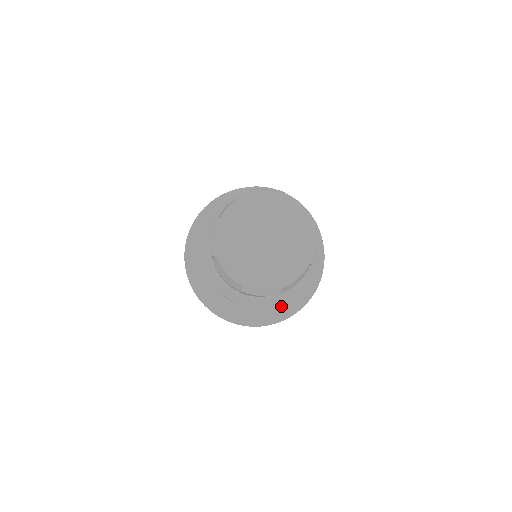
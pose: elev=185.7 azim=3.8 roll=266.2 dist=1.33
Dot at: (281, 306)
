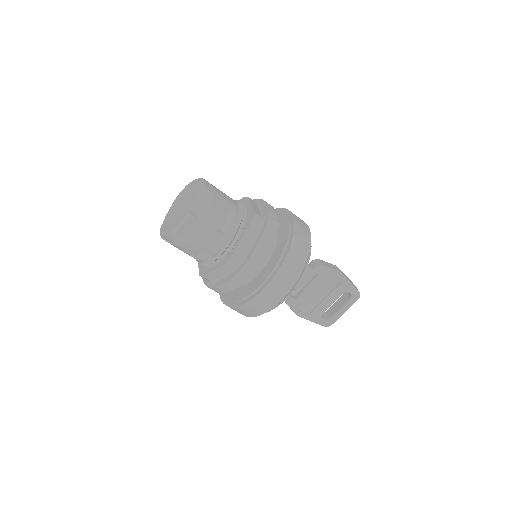
Dot at: (253, 247)
